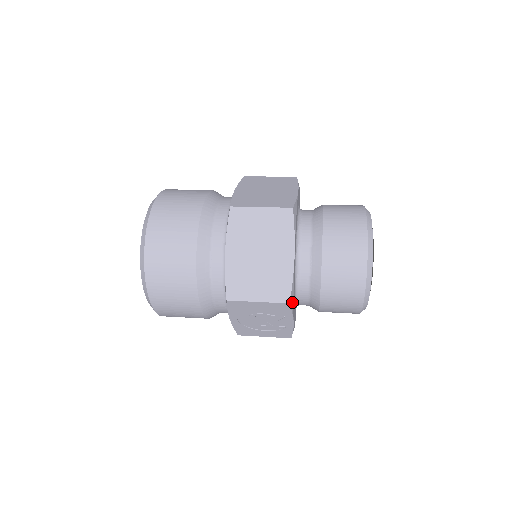
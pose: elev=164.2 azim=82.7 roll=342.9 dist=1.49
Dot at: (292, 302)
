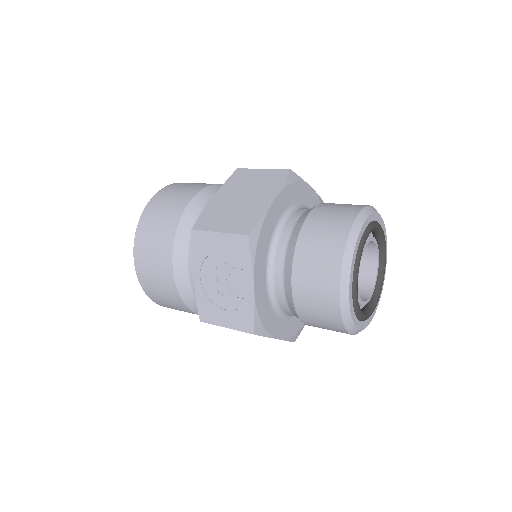
Dot at: (254, 244)
